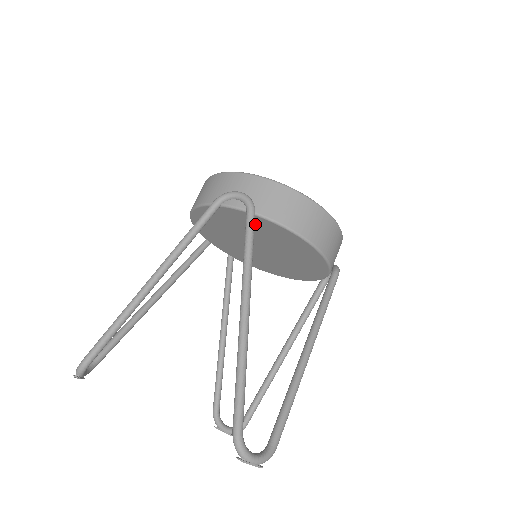
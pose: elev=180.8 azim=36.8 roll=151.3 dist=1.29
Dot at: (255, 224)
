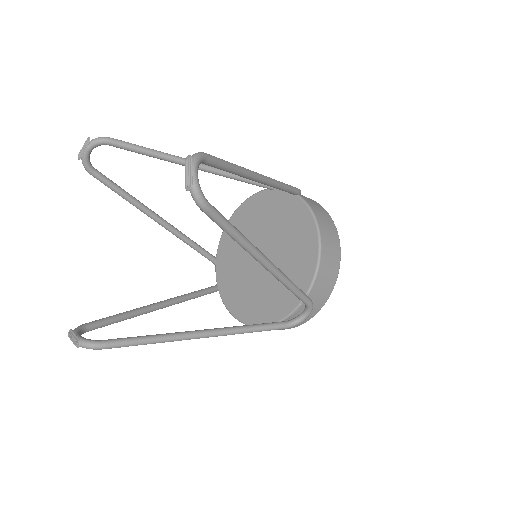
Dot at: (287, 211)
